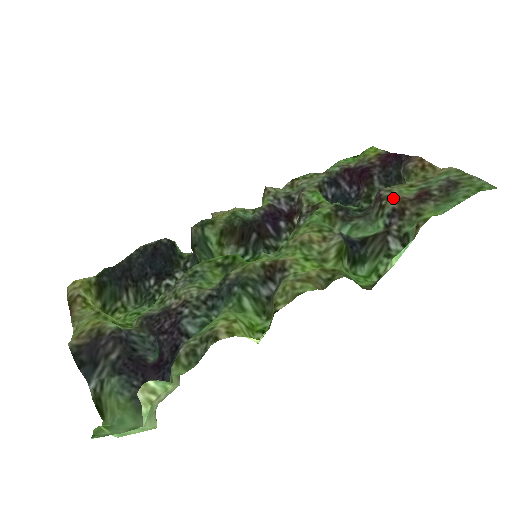
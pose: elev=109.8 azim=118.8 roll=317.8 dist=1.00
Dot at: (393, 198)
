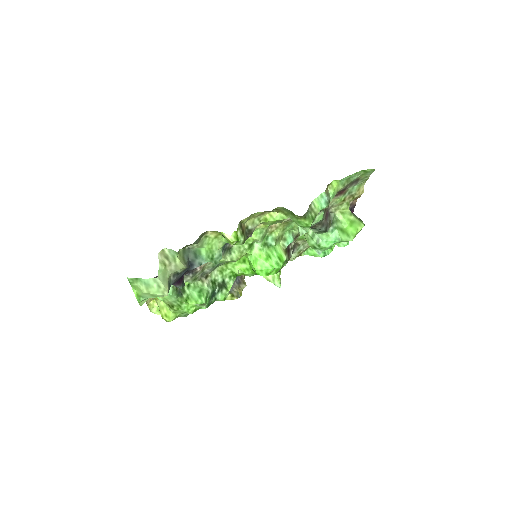
Dot at: occluded
